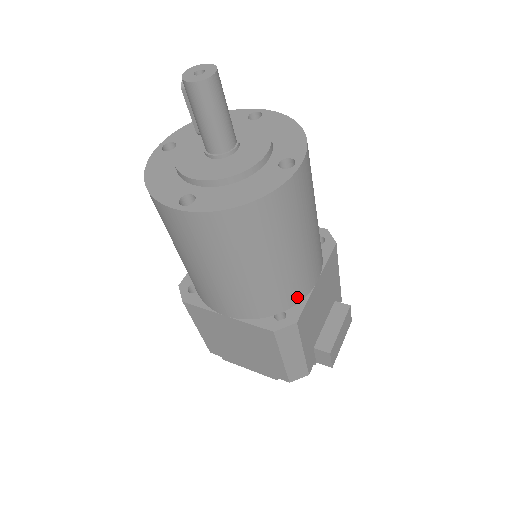
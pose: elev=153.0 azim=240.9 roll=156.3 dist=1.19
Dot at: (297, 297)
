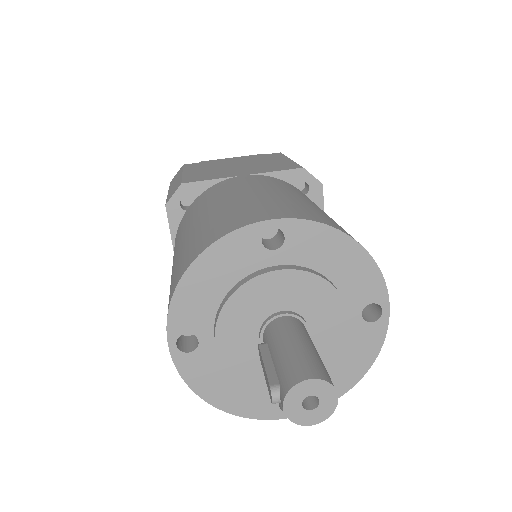
Dot at: occluded
